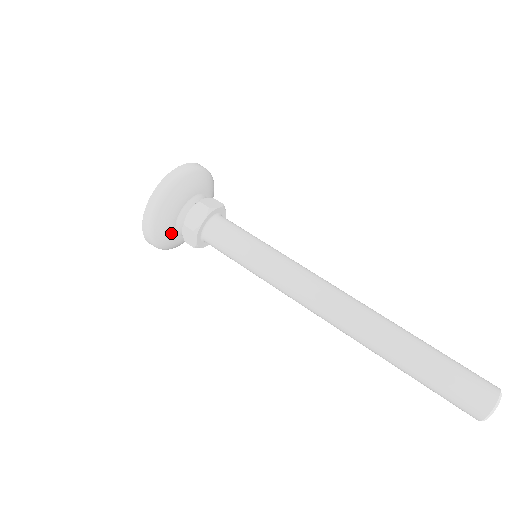
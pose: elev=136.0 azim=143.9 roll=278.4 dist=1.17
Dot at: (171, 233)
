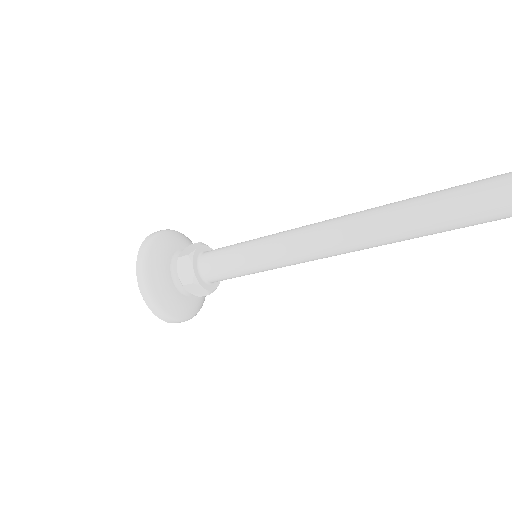
Dot at: (166, 277)
